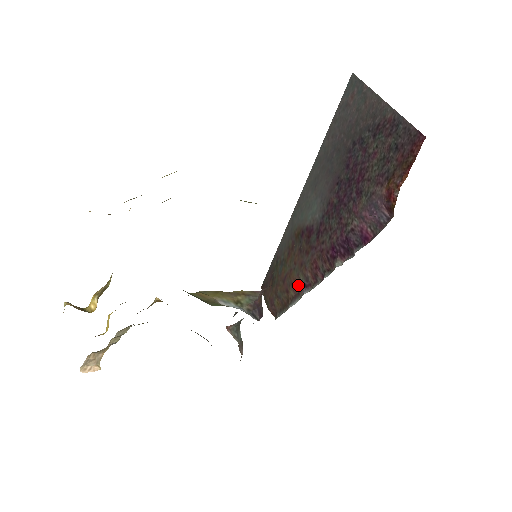
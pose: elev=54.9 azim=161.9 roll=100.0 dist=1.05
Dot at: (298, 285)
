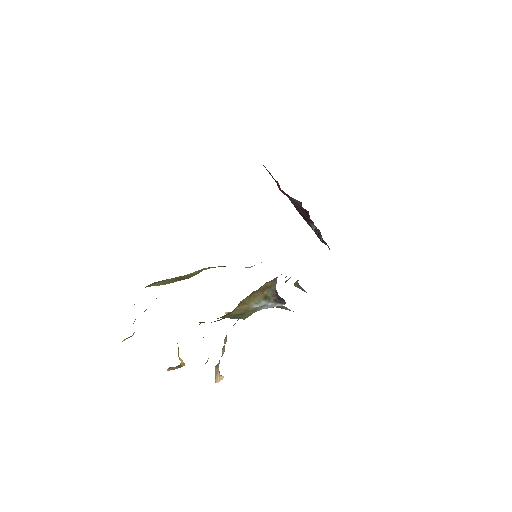
Dot at: occluded
